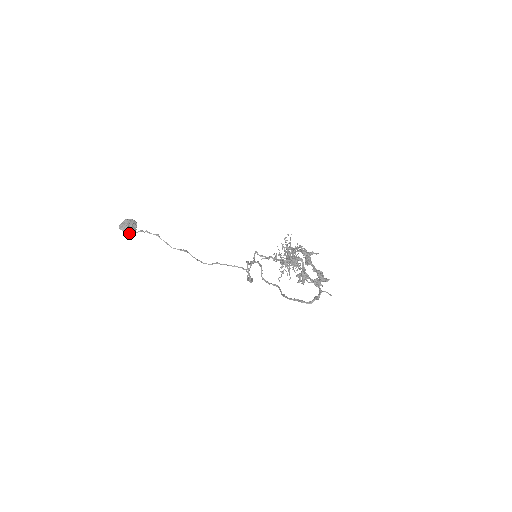
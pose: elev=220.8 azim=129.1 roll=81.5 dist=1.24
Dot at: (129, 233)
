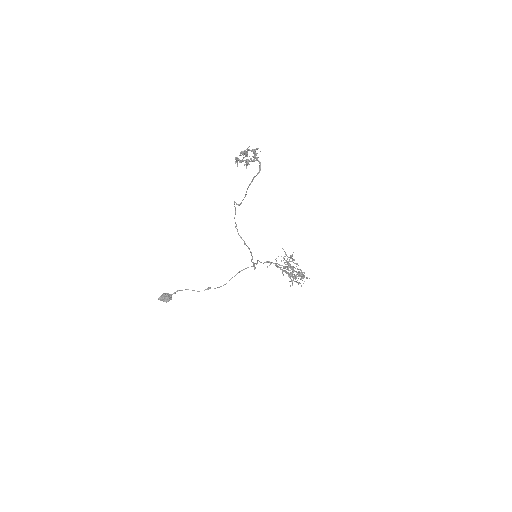
Dot at: (167, 301)
